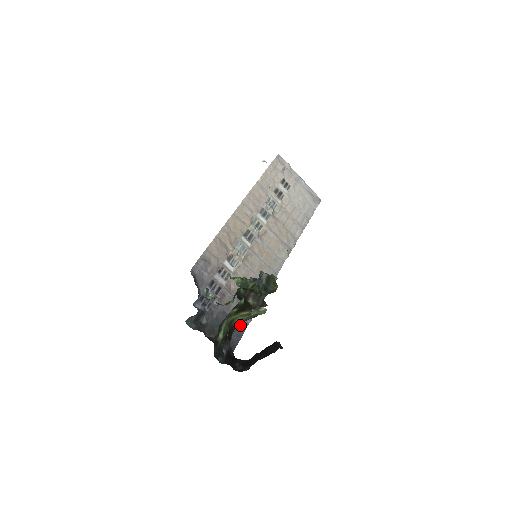
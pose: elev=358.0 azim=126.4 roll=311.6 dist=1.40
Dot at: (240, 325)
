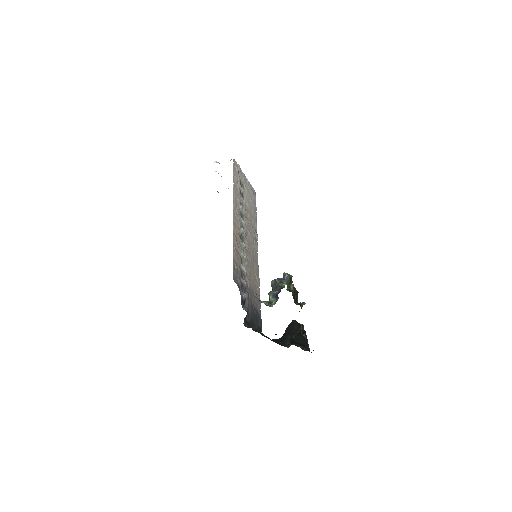
Dot at: (258, 313)
